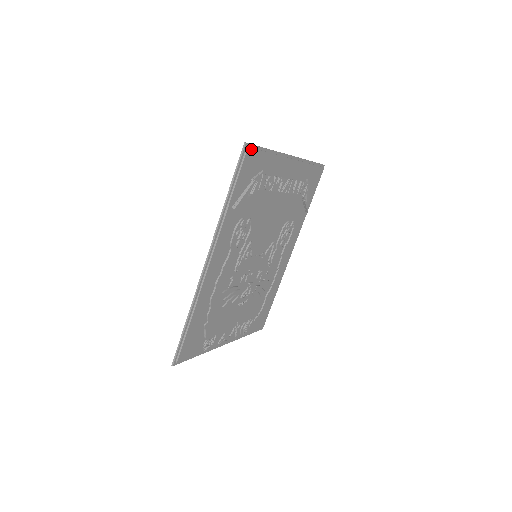
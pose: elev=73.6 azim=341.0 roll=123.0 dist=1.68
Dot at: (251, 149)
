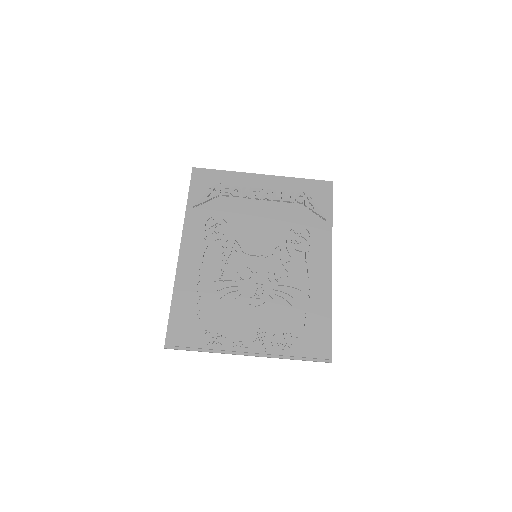
Dot at: (199, 170)
